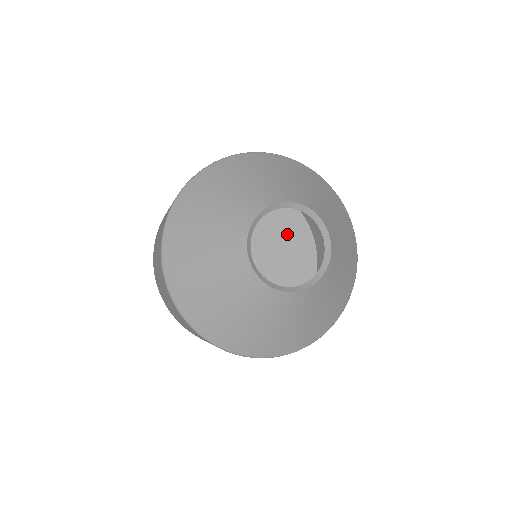
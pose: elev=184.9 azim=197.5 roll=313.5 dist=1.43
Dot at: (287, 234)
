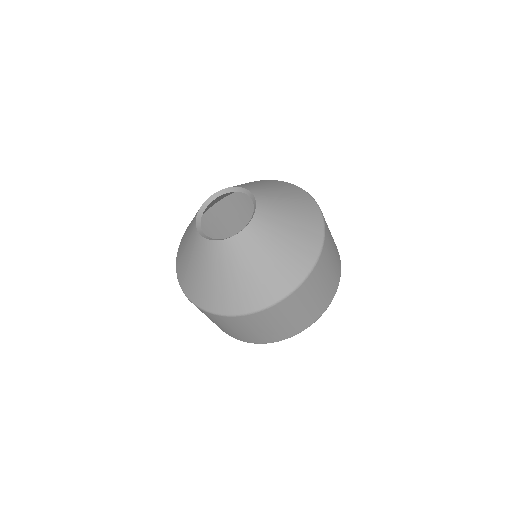
Dot at: occluded
